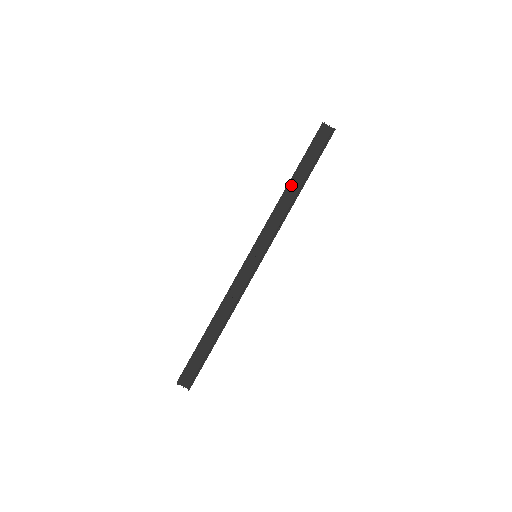
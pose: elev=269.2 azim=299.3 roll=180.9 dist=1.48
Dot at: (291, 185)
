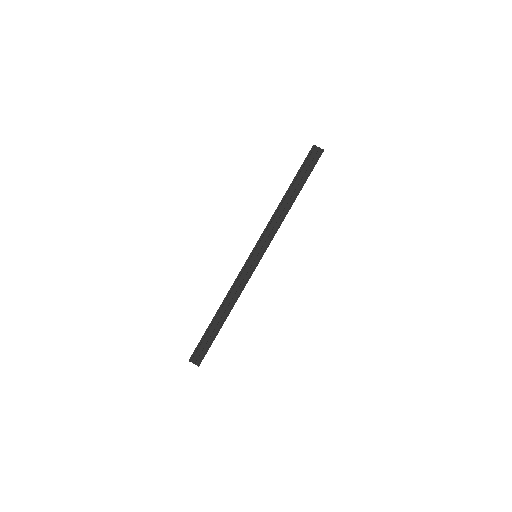
Dot at: (286, 197)
